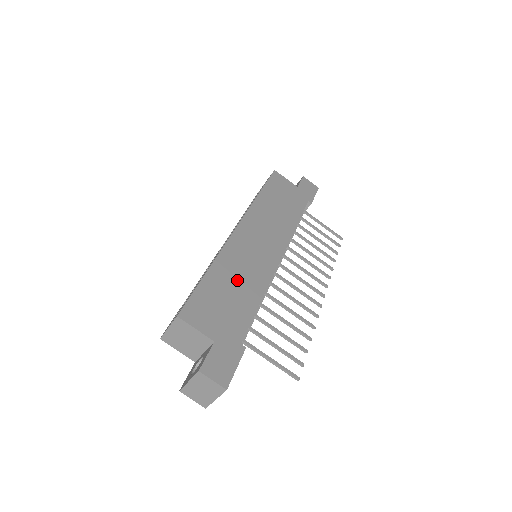
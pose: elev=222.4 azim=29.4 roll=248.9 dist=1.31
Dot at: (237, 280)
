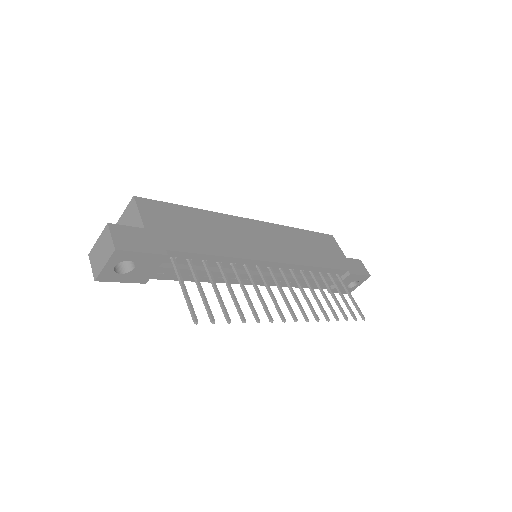
Dot at: (213, 231)
